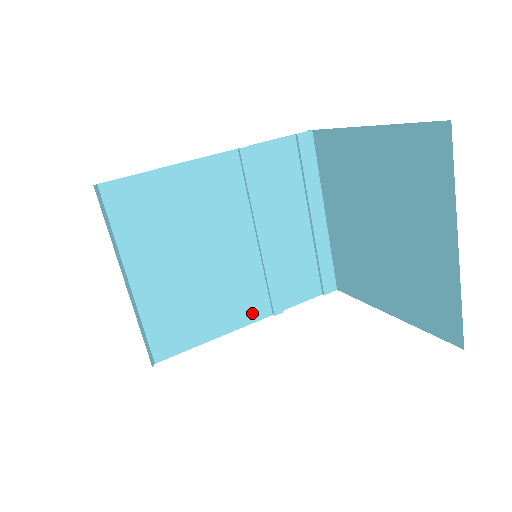
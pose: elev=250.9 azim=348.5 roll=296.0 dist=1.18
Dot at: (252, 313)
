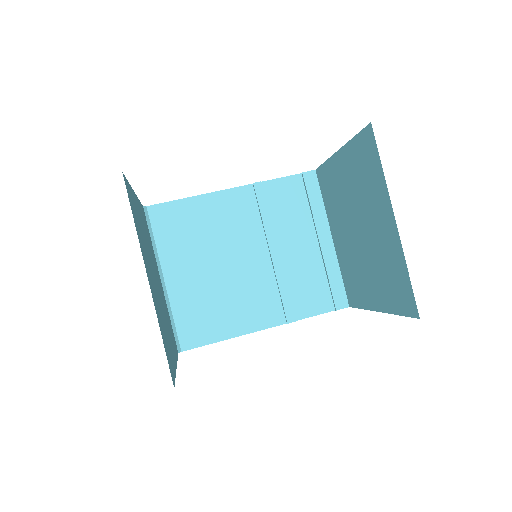
Dot at: (267, 319)
